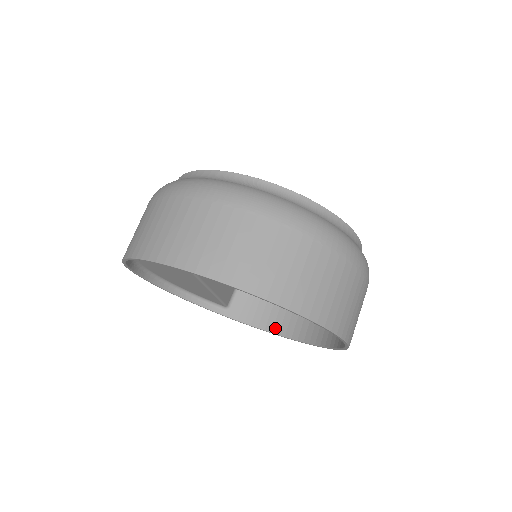
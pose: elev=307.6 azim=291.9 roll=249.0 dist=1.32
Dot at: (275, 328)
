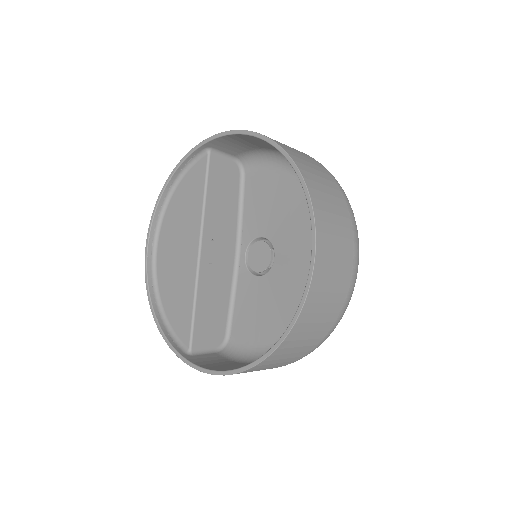
Dot at: (231, 369)
